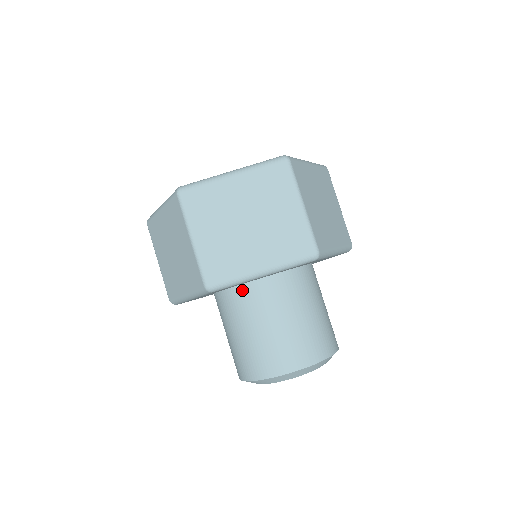
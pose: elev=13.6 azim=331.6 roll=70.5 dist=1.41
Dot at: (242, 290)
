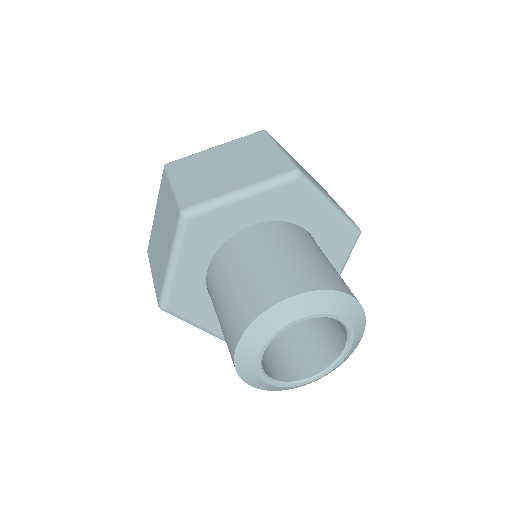
Dot at: (229, 244)
